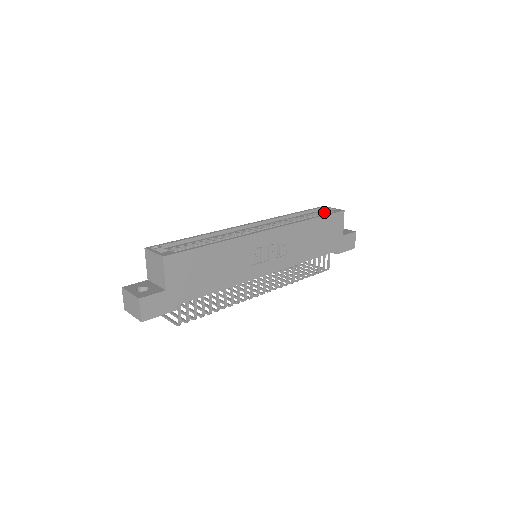
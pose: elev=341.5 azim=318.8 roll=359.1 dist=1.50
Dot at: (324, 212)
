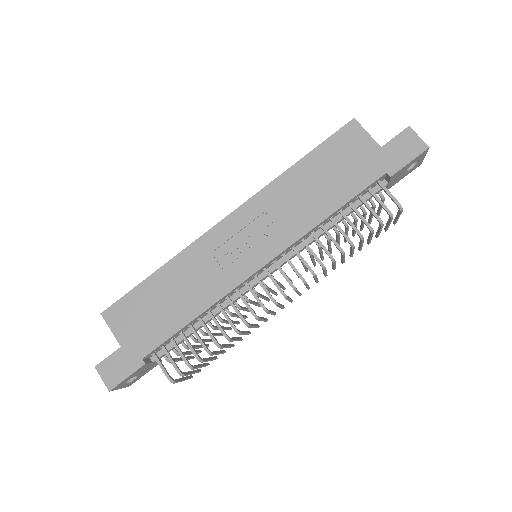
Dot at: occluded
